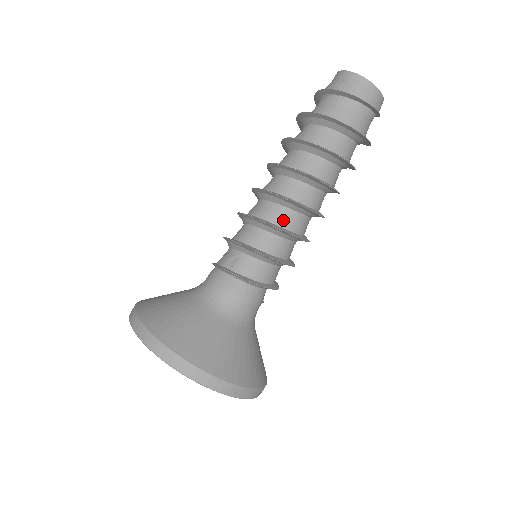
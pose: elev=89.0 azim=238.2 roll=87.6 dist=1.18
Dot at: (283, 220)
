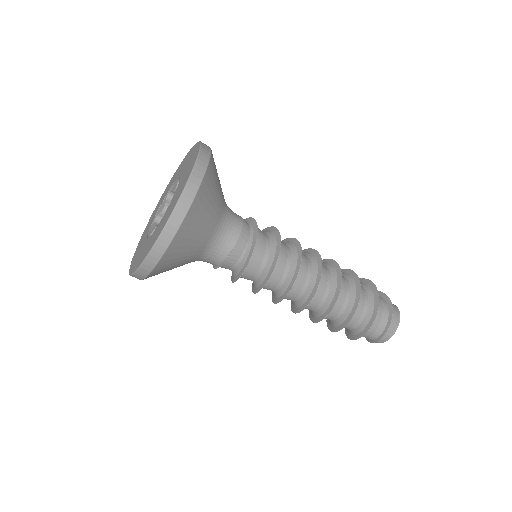
Dot at: (303, 257)
